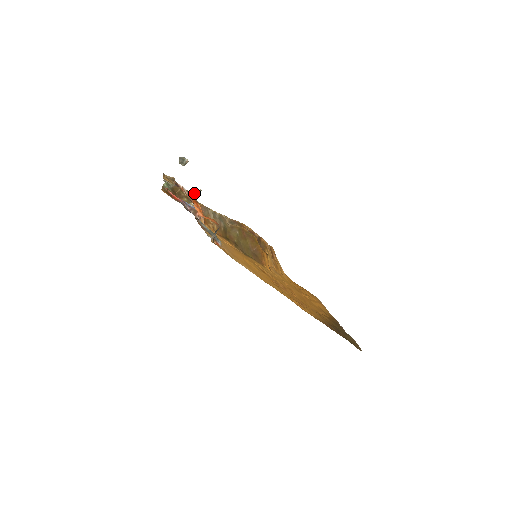
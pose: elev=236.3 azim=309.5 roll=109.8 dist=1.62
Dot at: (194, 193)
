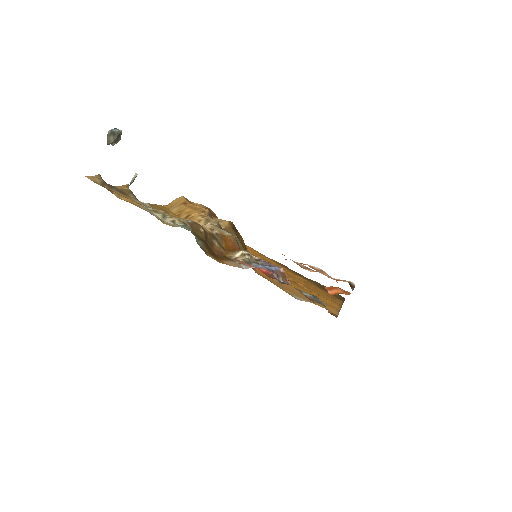
Dot at: (127, 185)
